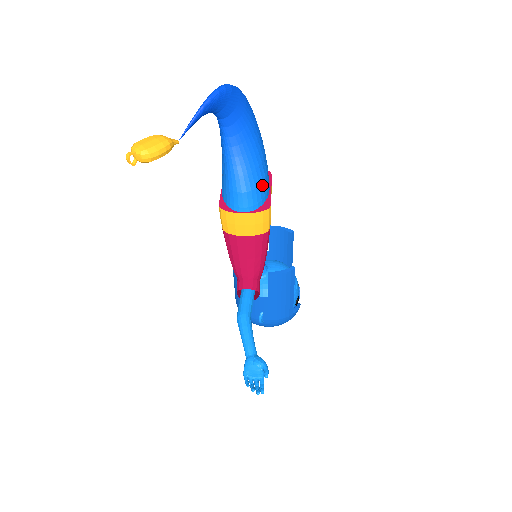
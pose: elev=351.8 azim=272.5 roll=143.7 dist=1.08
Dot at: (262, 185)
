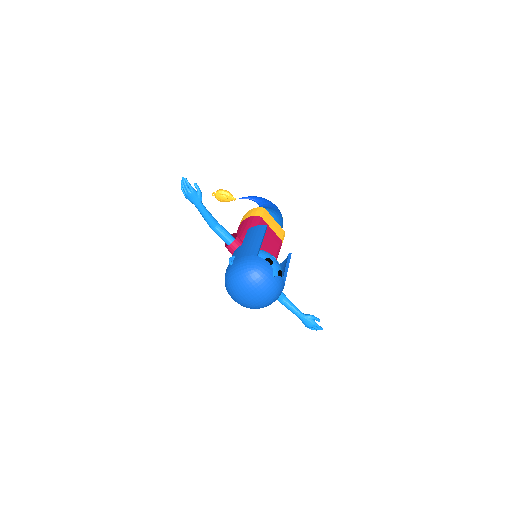
Dot at: occluded
